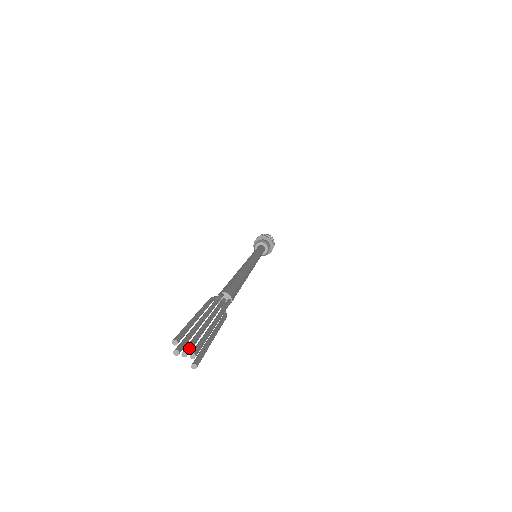
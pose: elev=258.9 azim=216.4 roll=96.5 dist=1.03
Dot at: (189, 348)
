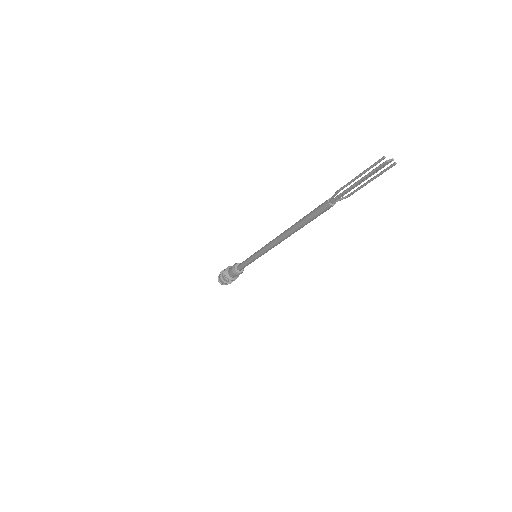
Dot at: (387, 161)
